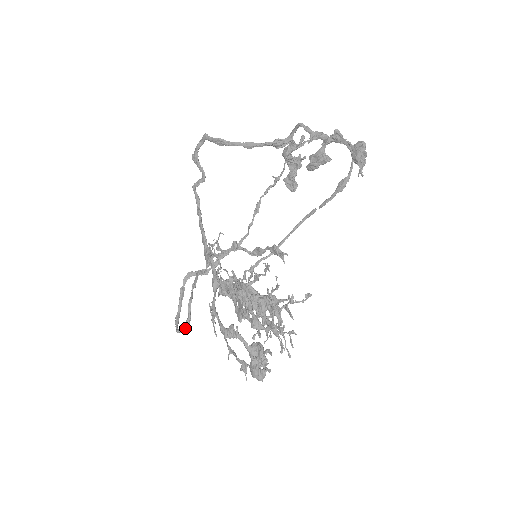
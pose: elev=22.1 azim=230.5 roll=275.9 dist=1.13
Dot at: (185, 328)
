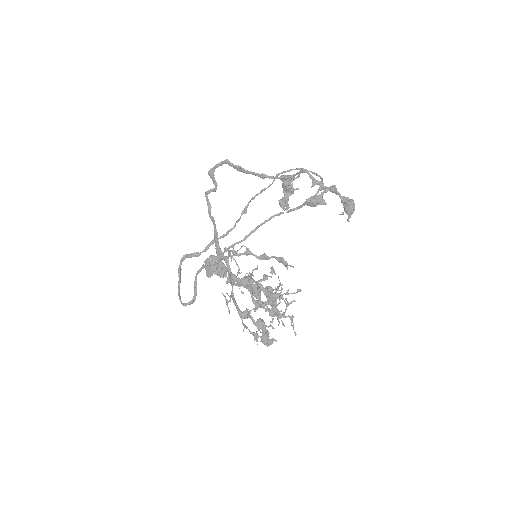
Dot at: (191, 303)
